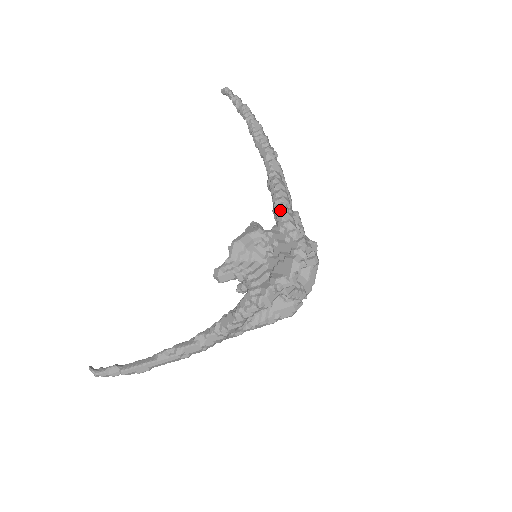
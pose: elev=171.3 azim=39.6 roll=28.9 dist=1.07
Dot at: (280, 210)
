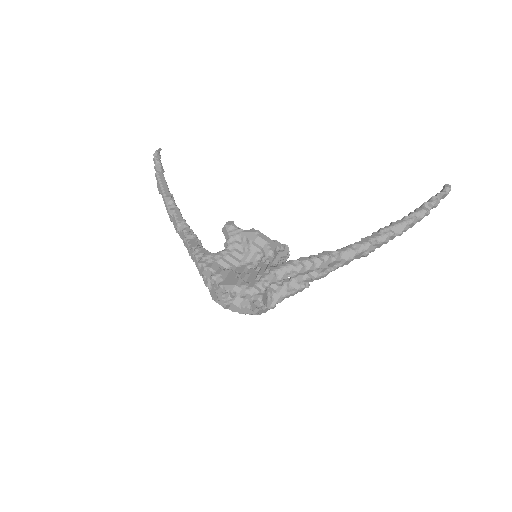
Dot at: (287, 265)
